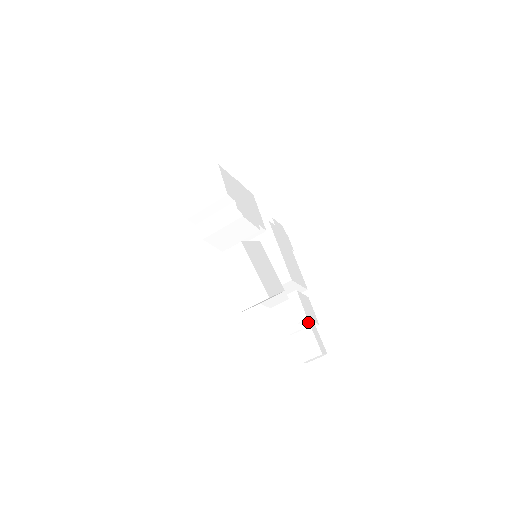
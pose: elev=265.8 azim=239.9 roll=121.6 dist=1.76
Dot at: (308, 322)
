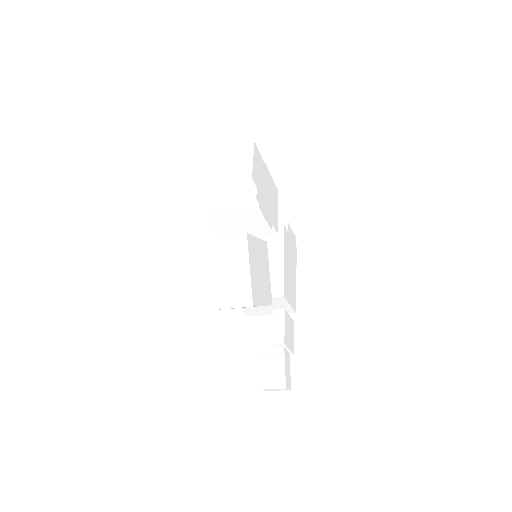
Dot at: (284, 348)
